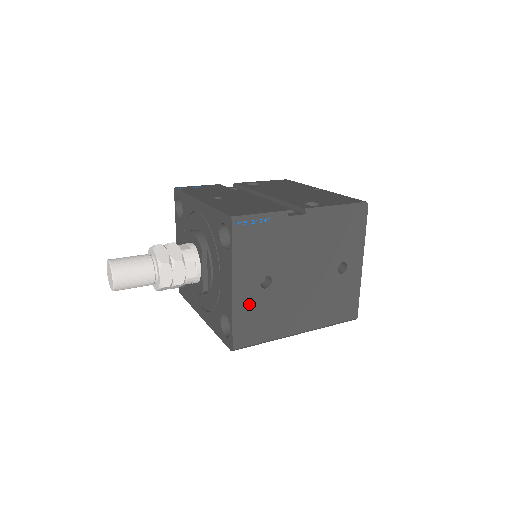
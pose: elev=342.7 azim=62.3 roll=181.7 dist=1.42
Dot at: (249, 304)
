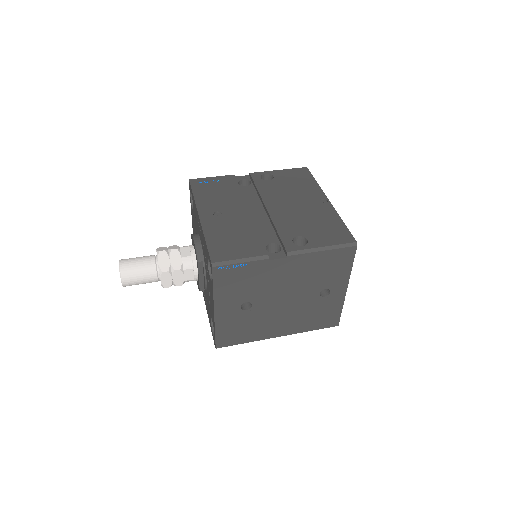
Dot at: (230, 320)
